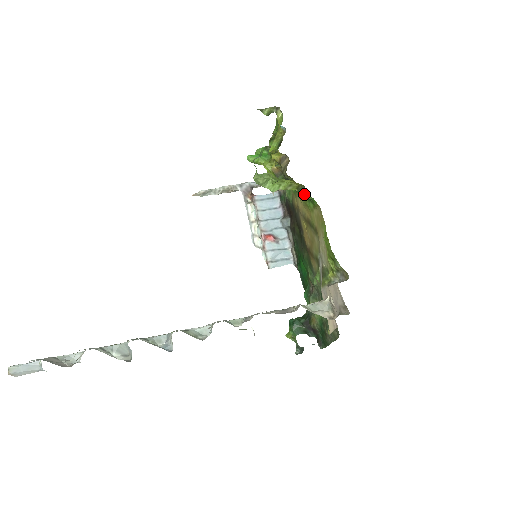
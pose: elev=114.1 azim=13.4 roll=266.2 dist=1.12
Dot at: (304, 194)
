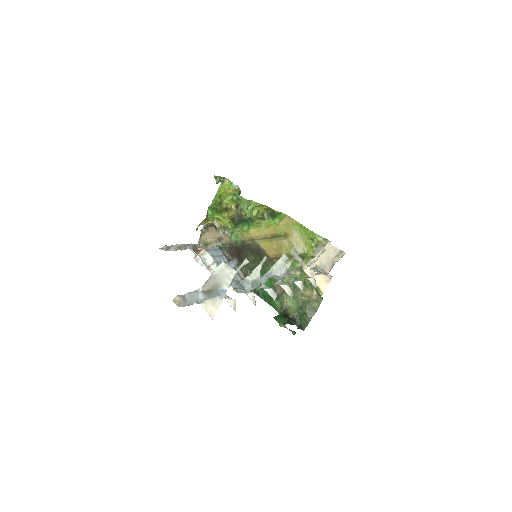
Dot at: (267, 218)
